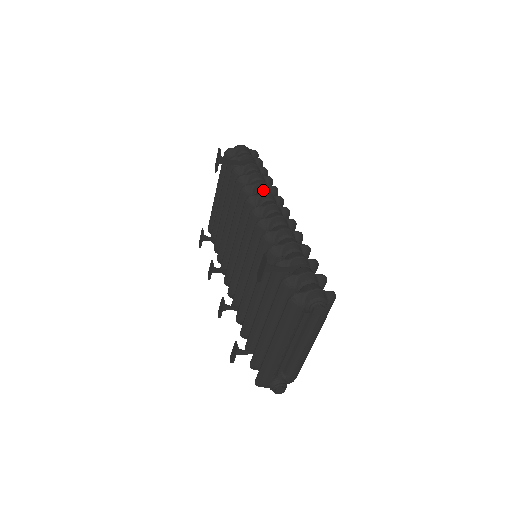
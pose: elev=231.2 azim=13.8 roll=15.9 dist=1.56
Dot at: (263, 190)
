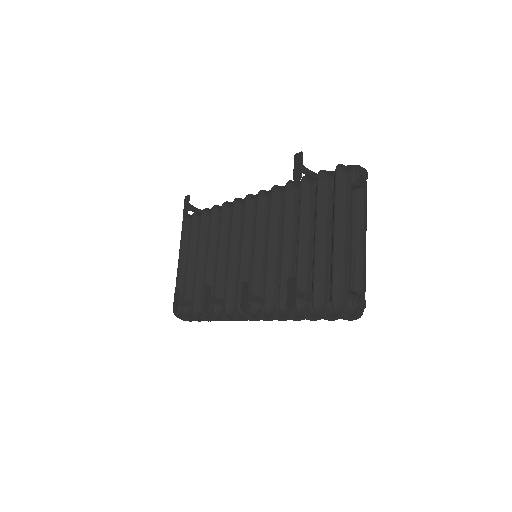
Dot at: occluded
